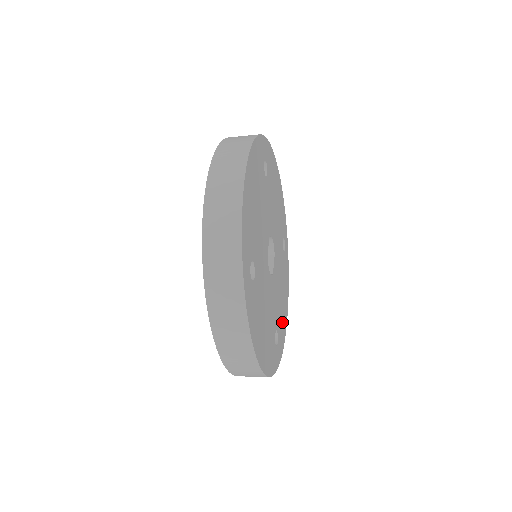
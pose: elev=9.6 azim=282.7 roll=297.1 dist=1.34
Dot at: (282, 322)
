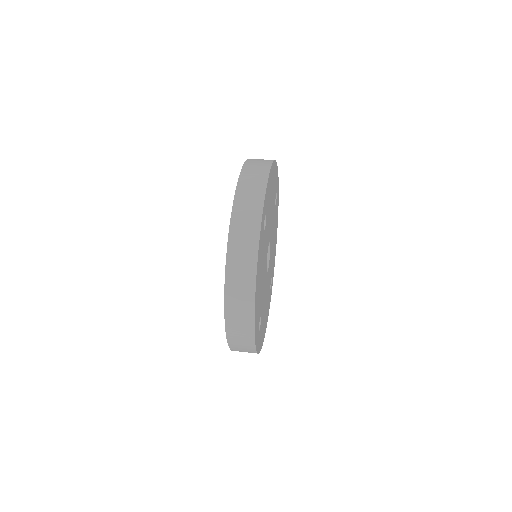
Dot at: (274, 255)
